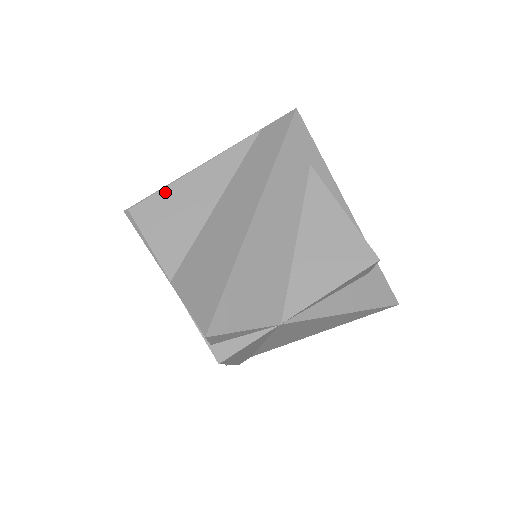
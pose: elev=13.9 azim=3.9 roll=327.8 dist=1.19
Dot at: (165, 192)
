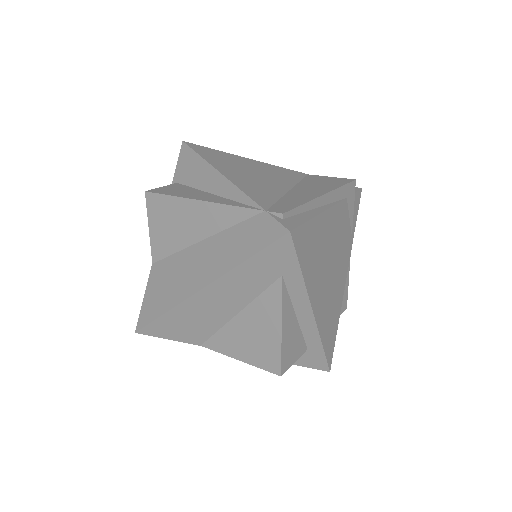
Dot at: (172, 200)
